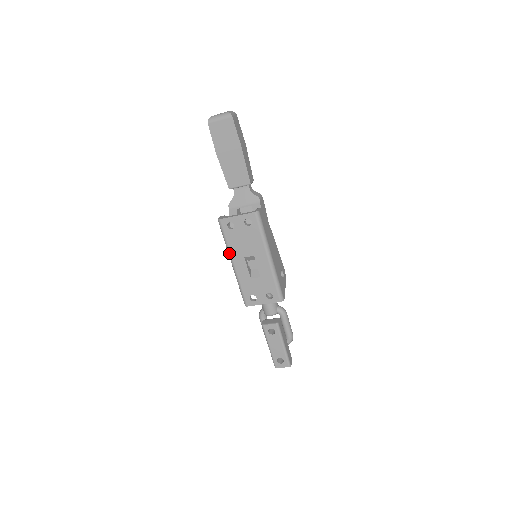
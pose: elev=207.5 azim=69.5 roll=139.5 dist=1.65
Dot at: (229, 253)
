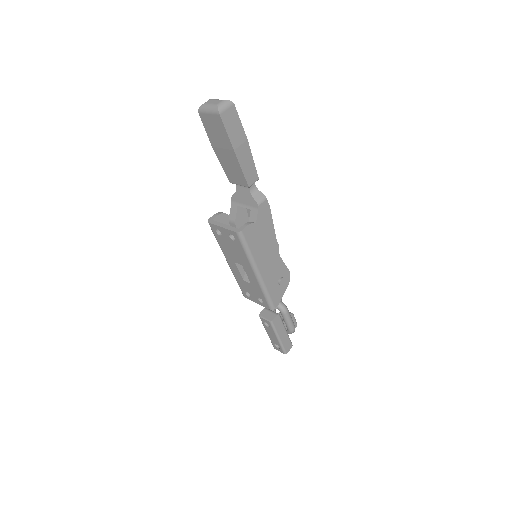
Dot at: occluded
